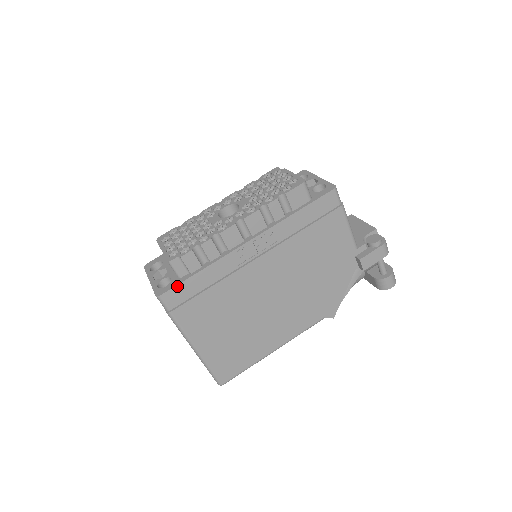
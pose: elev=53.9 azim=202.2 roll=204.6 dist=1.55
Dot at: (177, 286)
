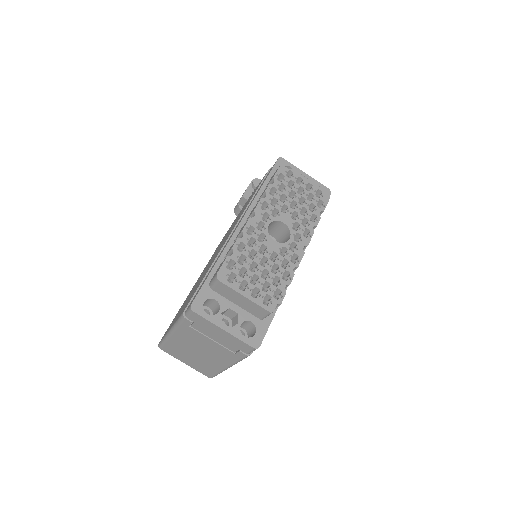
Dot at: (267, 330)
